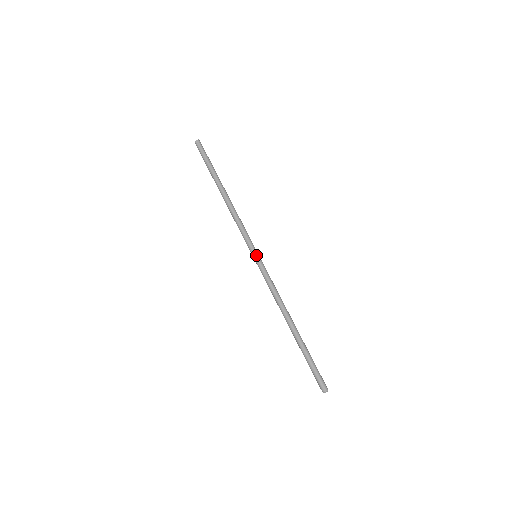
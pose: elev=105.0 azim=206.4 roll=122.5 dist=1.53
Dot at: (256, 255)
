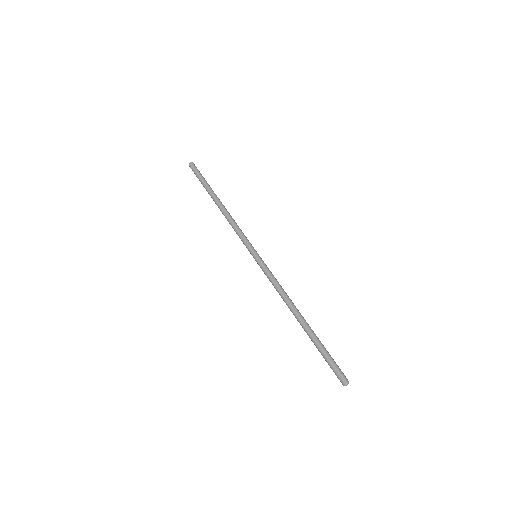
Dot at: (254, 256)
